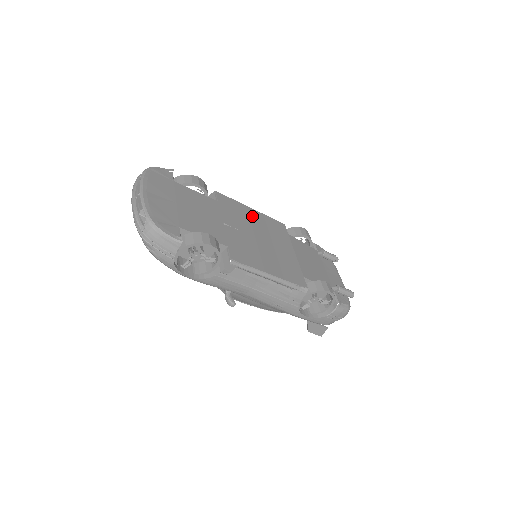
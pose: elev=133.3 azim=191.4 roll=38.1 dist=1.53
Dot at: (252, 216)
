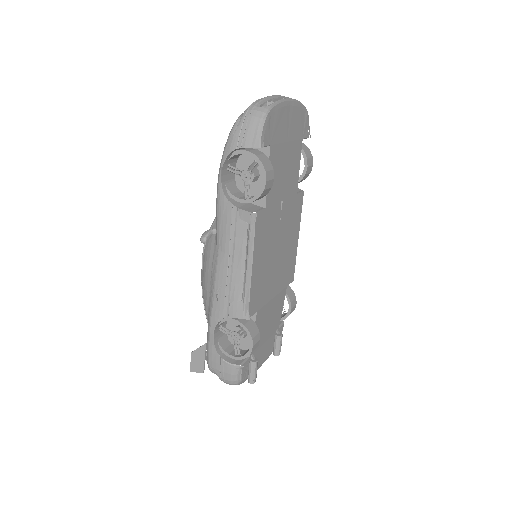
Dot at: (293, 238)
